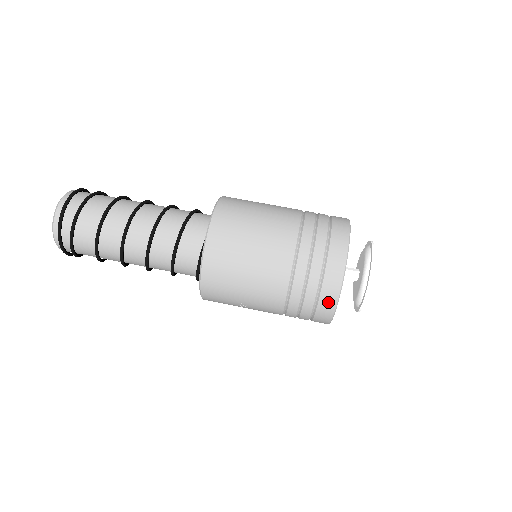
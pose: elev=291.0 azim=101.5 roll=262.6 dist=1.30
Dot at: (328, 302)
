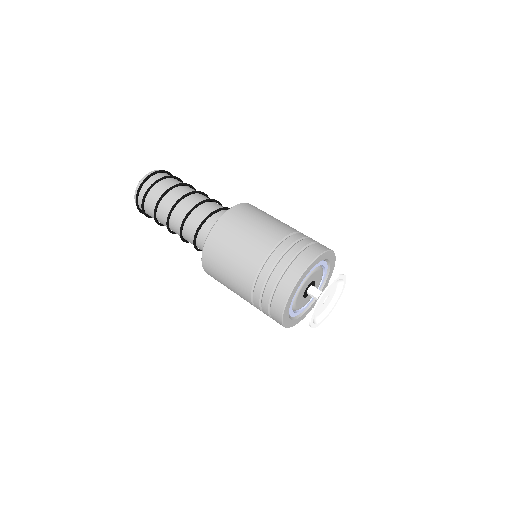
Dot at: (276, 314)
